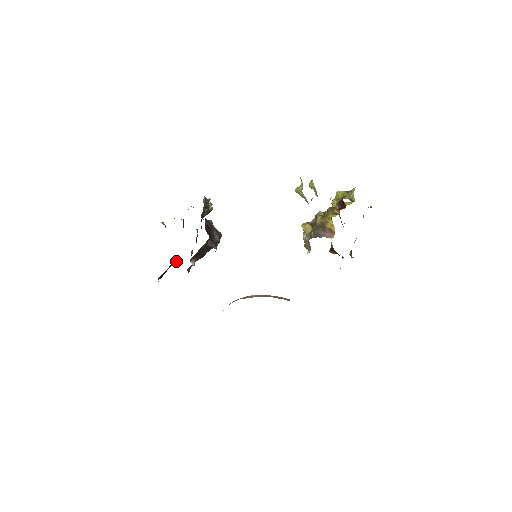
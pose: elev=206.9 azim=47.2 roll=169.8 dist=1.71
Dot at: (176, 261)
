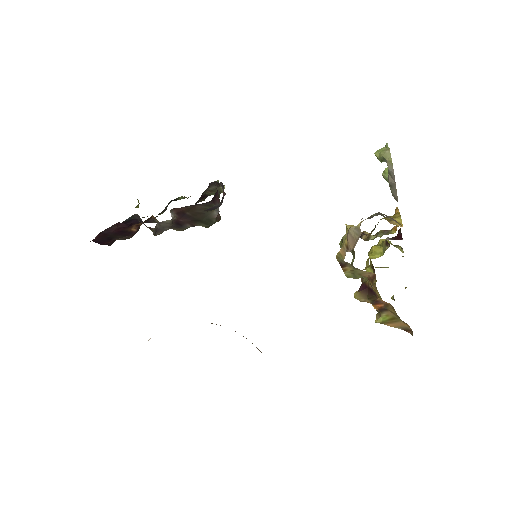
Dot at: (131, 237)
